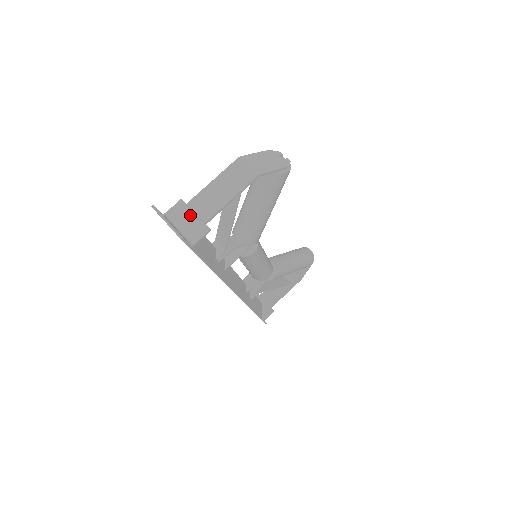
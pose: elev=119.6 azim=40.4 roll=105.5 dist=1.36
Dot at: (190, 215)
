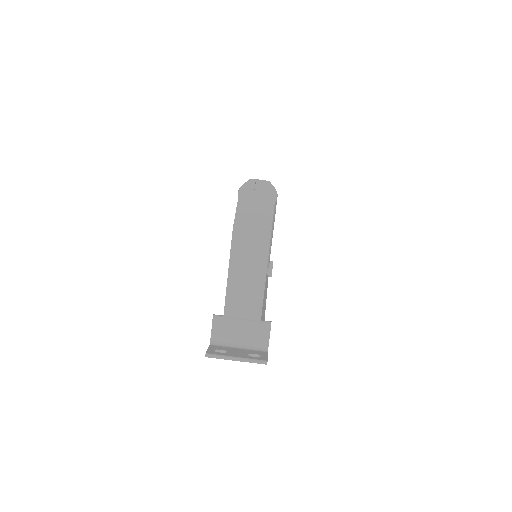
Dot at: (238, 324)
